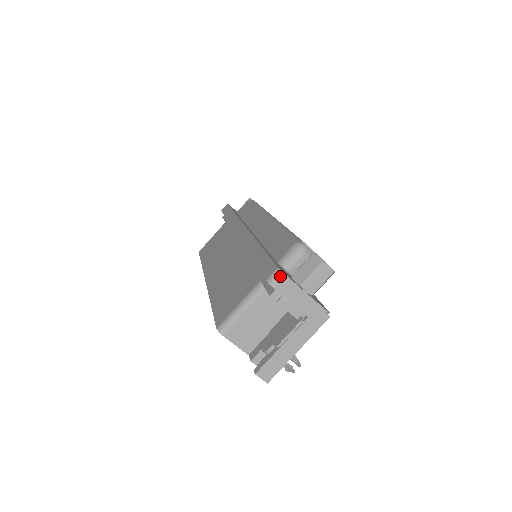
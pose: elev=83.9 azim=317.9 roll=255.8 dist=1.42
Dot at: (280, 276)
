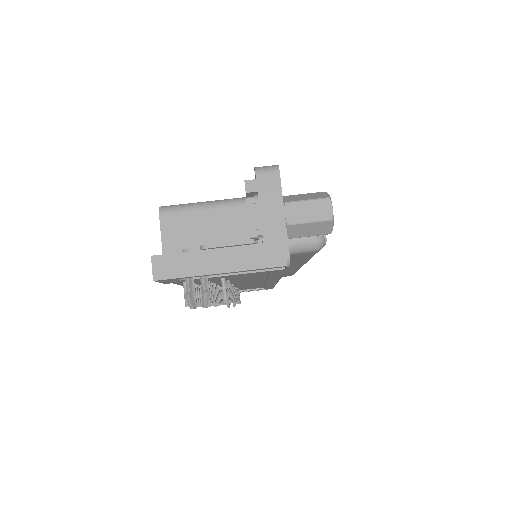
Dot at: (273, 169)
